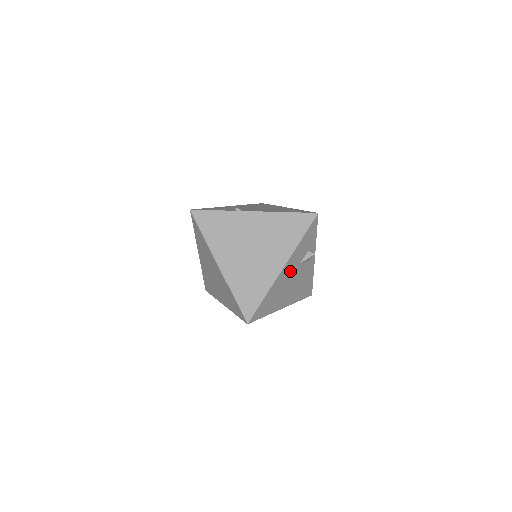
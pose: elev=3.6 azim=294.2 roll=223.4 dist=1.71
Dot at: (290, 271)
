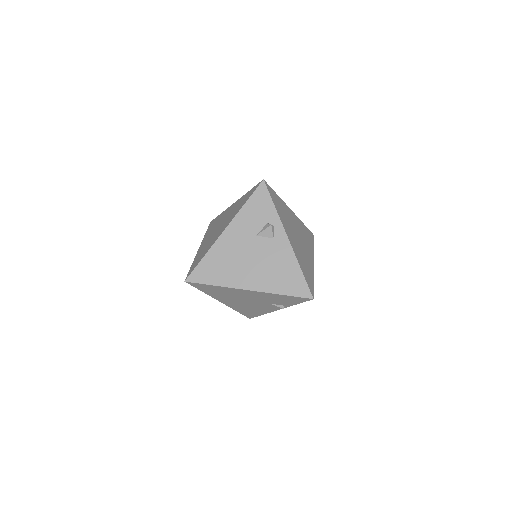
Dot at: (241, 240)
